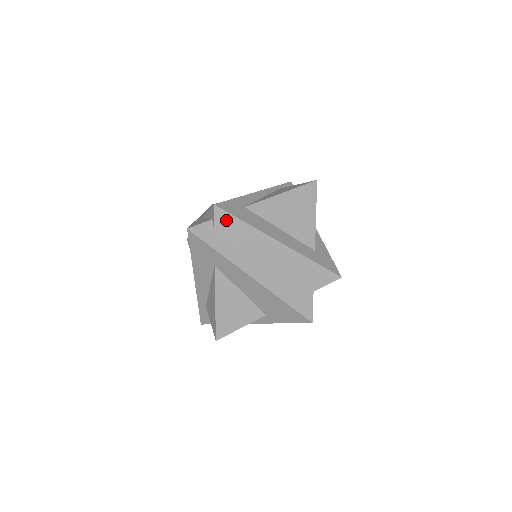
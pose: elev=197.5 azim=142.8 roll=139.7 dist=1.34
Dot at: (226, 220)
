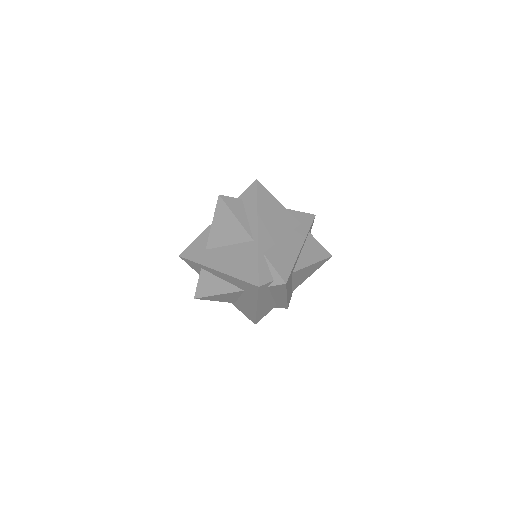
Dot at: (280, 287)
